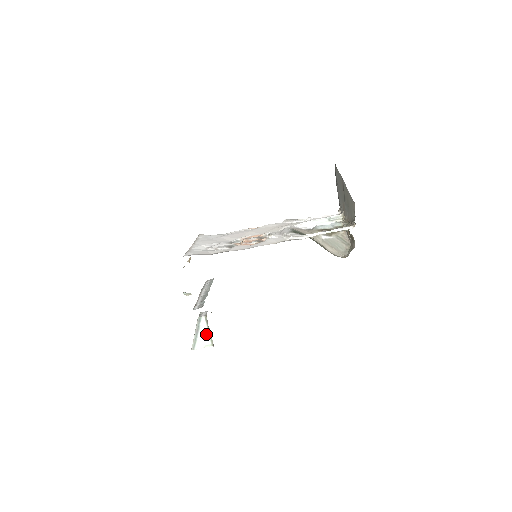
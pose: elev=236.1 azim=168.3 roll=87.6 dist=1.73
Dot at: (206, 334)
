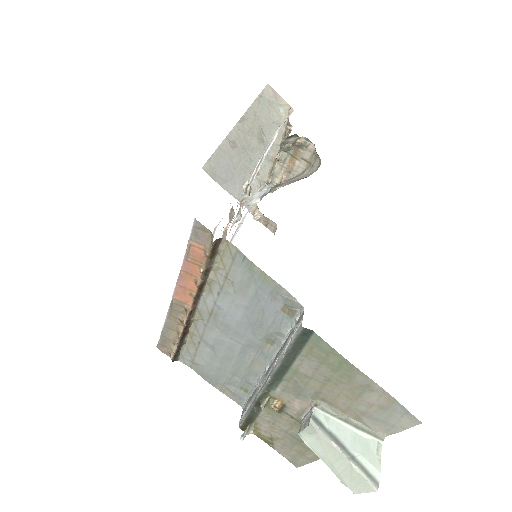
Dot at: (352, 434)
